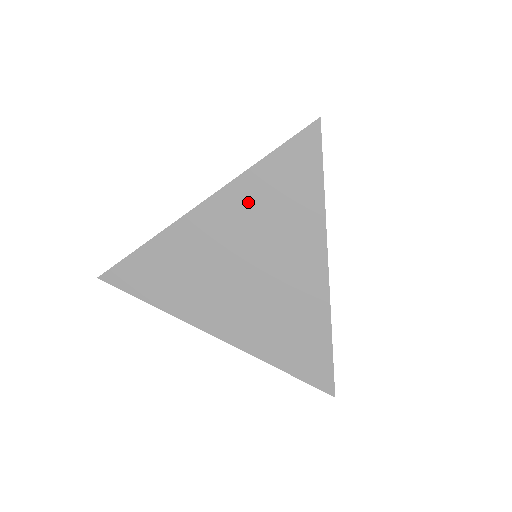
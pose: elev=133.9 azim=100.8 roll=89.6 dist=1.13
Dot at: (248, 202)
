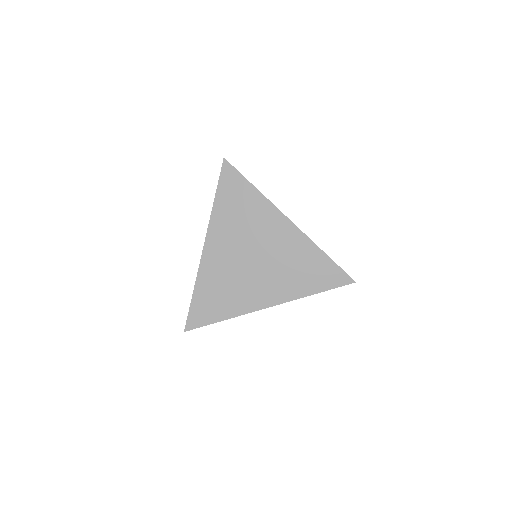
Dot at: (225, 222)
